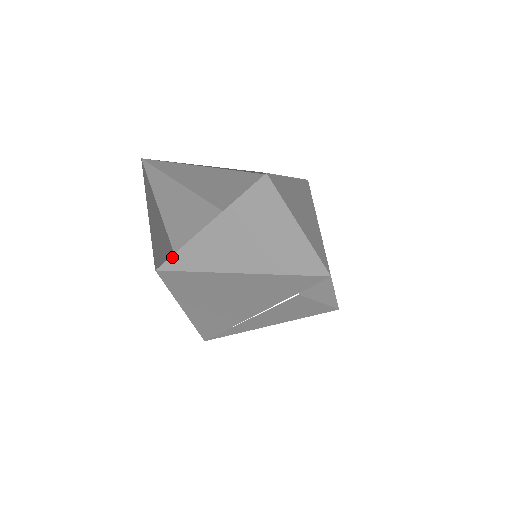
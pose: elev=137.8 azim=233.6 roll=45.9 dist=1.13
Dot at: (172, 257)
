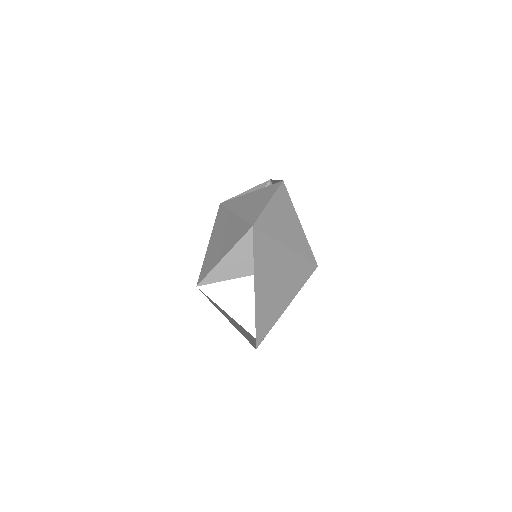
Dot at: (229, 200)
